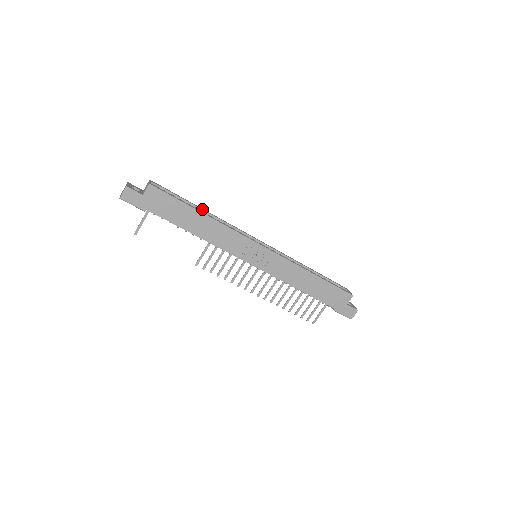
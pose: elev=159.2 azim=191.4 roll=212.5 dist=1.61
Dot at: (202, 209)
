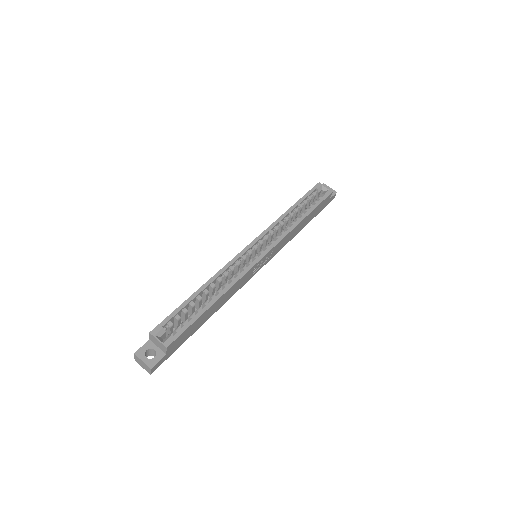
Dot at: (202, 291)
